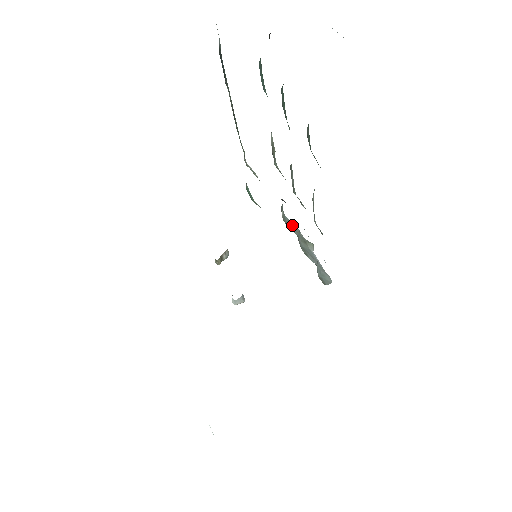
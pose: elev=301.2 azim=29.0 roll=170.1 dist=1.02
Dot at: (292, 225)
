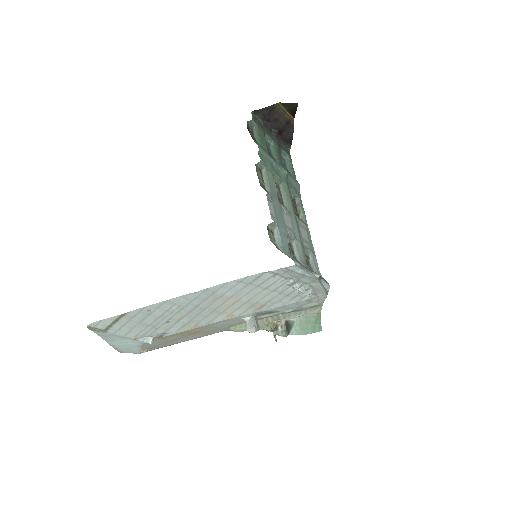
Dot at: occluded
